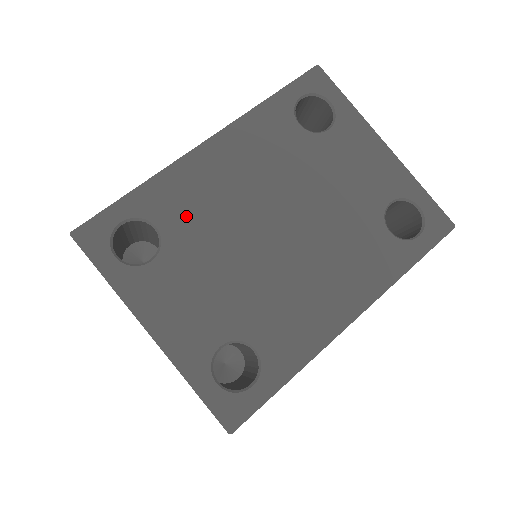
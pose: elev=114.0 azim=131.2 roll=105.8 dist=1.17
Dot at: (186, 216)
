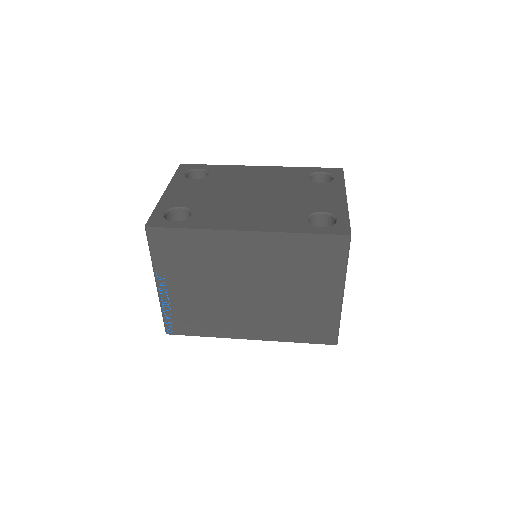
Dot at: (223, 176)
